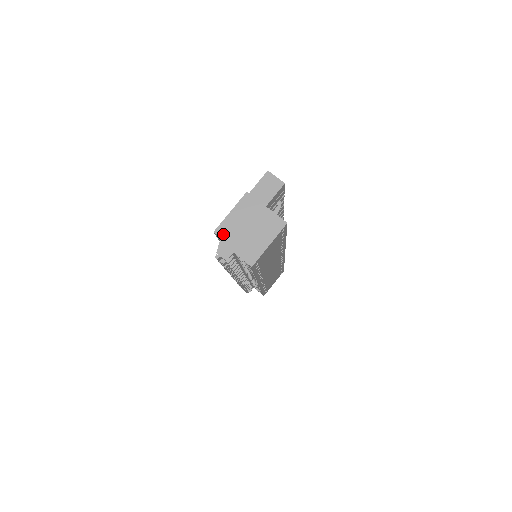
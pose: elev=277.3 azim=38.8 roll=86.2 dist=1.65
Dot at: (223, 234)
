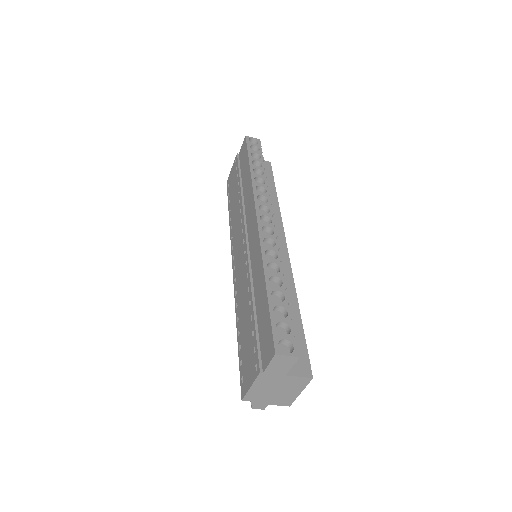
Dot at: (252, 399)
